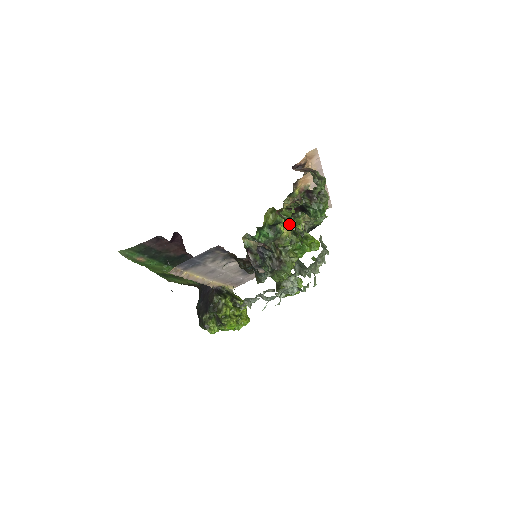
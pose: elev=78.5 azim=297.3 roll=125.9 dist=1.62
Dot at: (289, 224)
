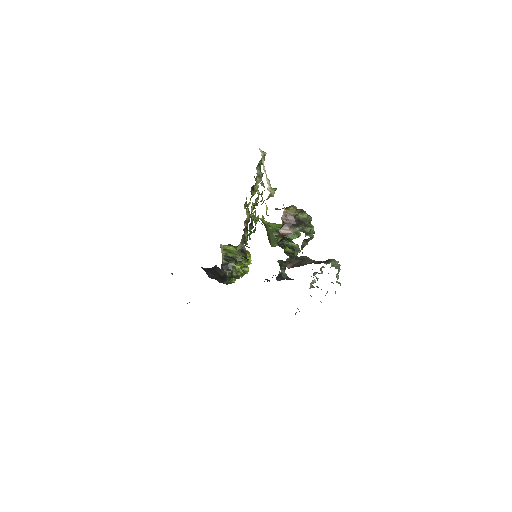
Dot at: (295, 259)
